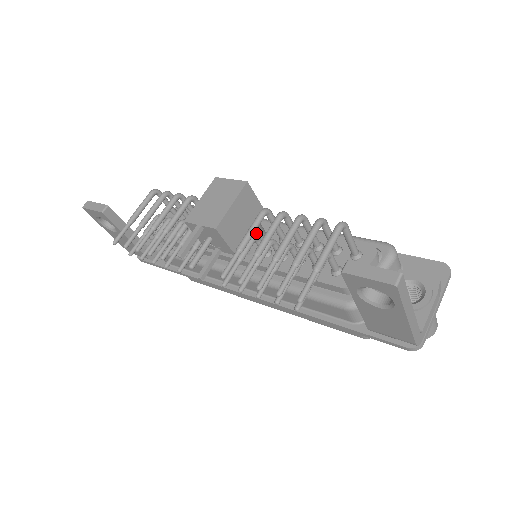
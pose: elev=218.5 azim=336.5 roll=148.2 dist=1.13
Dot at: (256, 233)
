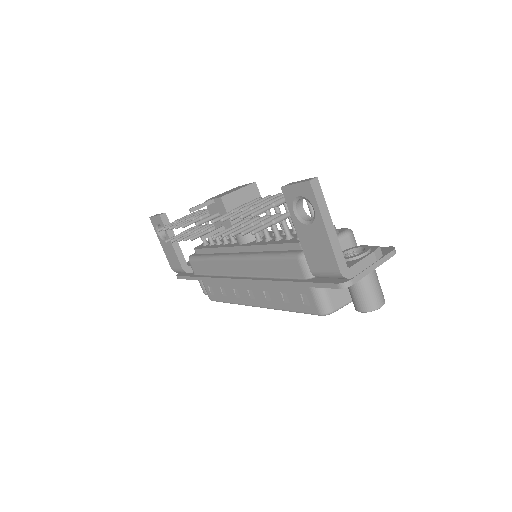
Dot at: occluded
